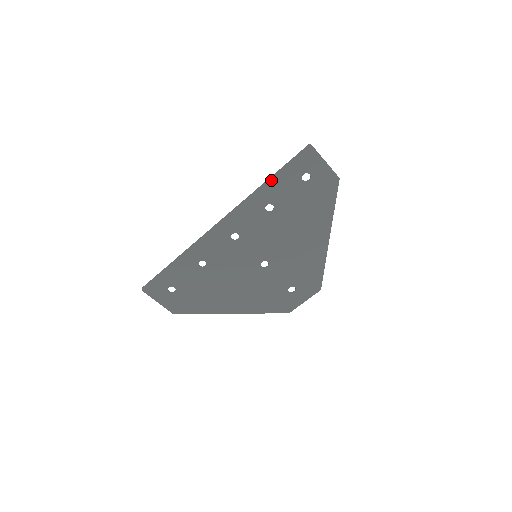
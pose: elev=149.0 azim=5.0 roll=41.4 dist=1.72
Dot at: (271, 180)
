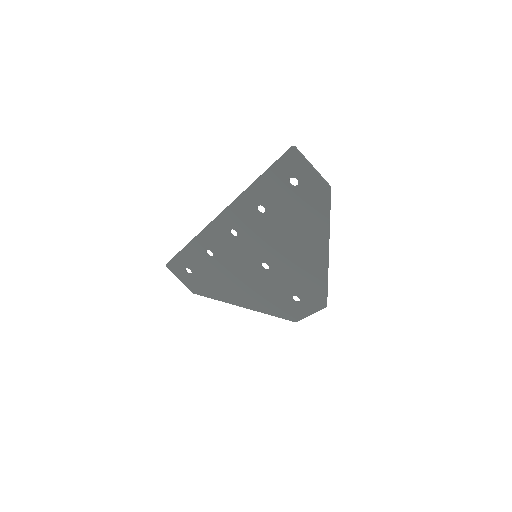
Dot at: (258, 180)
